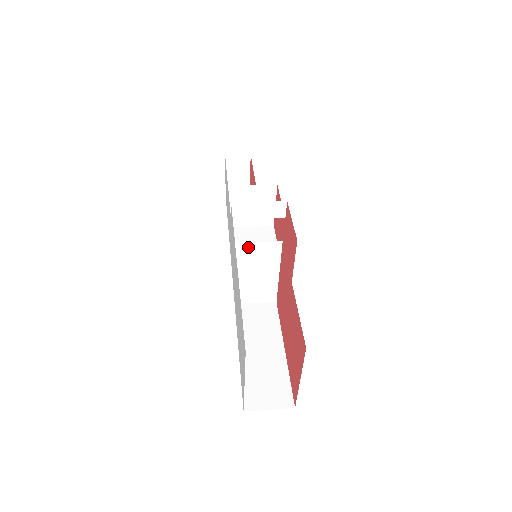
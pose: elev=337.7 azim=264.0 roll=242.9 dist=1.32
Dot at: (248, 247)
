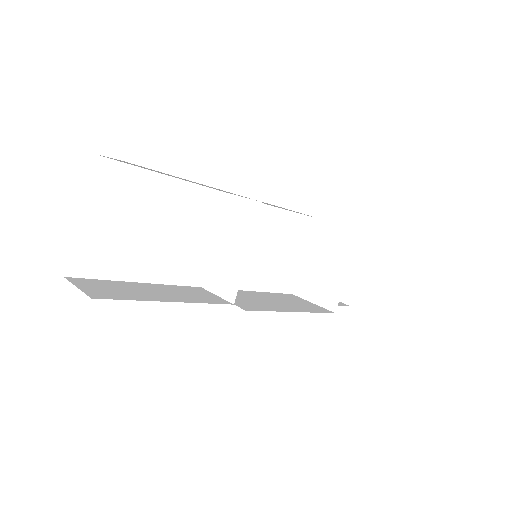
Dot at: (234, 202)
